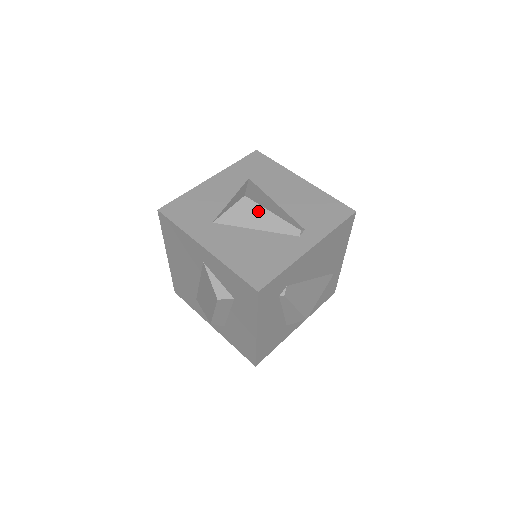
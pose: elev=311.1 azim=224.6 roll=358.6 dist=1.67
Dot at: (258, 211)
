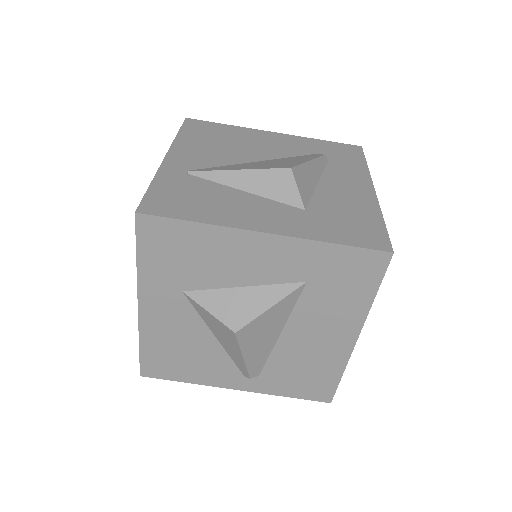
Dot at: (233, 344)
